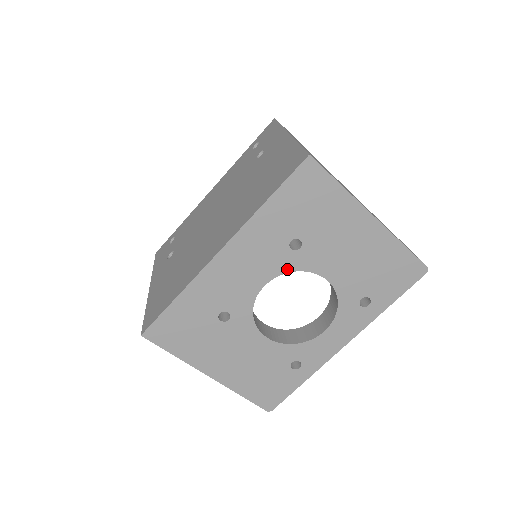
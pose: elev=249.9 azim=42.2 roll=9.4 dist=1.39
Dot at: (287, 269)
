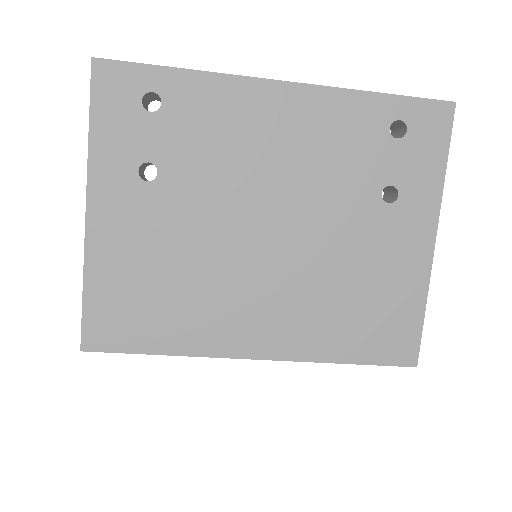
Dot at: occluded
